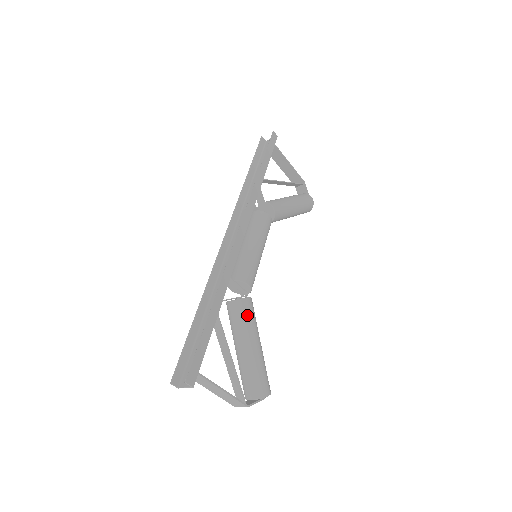
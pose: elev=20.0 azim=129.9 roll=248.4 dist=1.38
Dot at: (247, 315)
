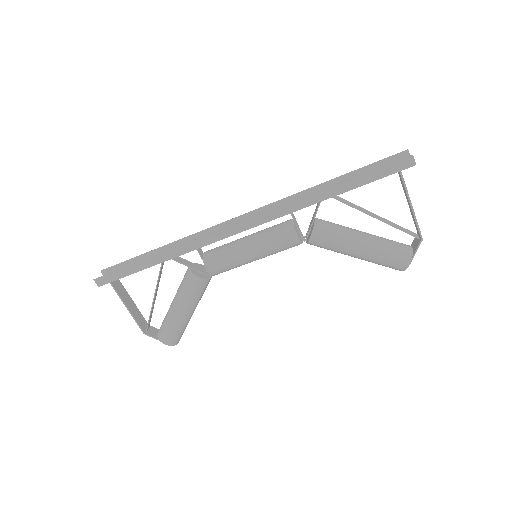
Dot at: (187, 287)
